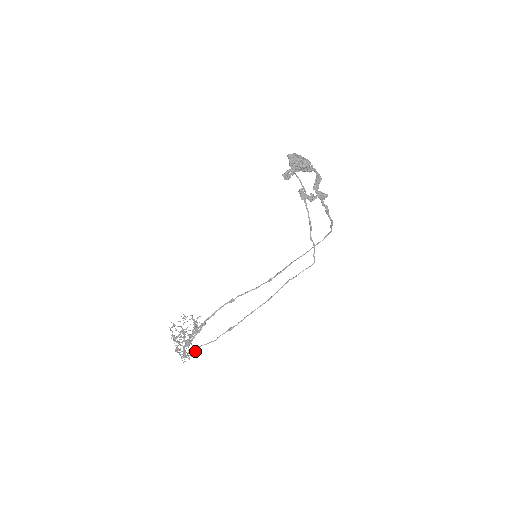
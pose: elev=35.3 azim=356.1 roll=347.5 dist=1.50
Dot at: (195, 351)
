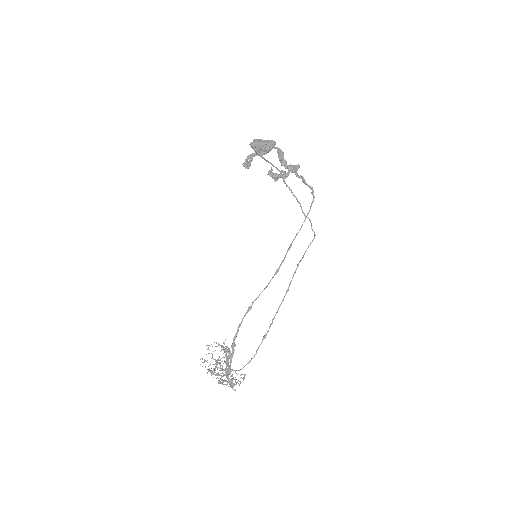
Dot at: (240, 375)
